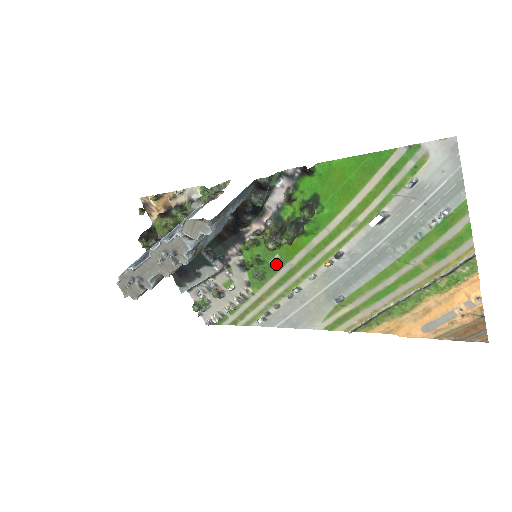
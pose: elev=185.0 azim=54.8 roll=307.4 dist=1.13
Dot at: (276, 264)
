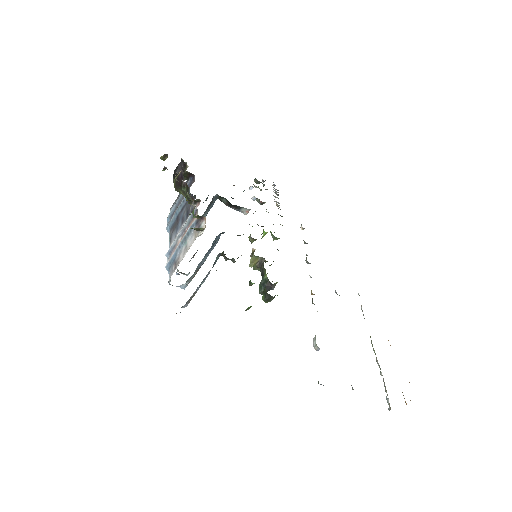
Dot at: occluded
